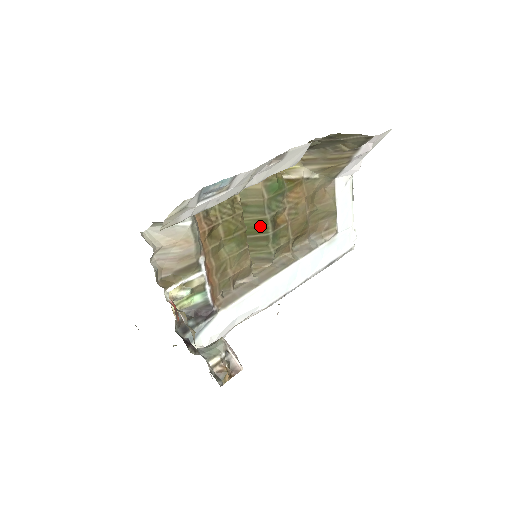
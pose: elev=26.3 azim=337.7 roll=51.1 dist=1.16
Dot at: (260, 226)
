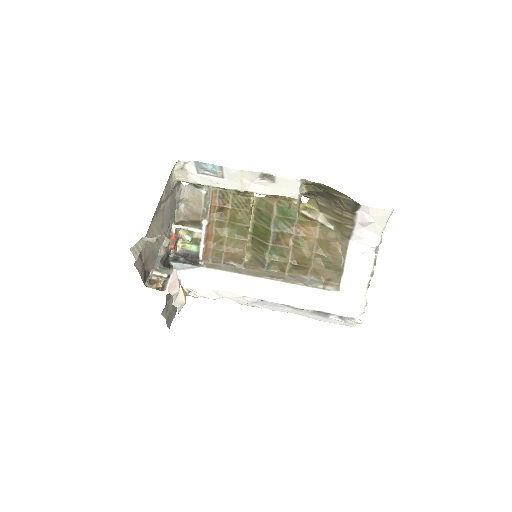
Dot at: (265, 234)
